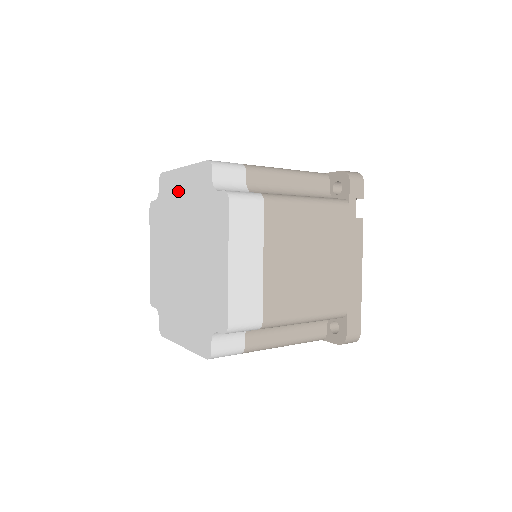
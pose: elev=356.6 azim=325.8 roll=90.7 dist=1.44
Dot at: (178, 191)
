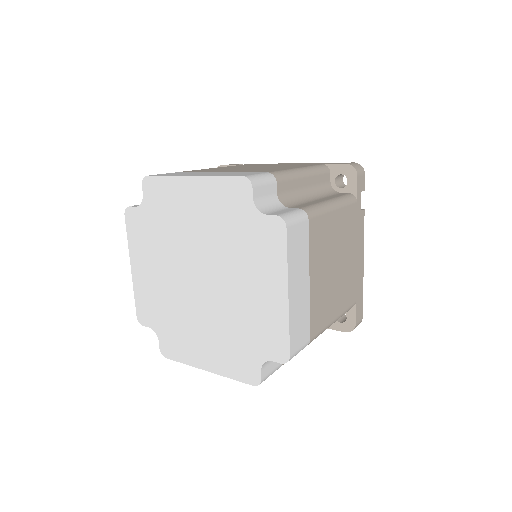
Dot at: (185, 203)
